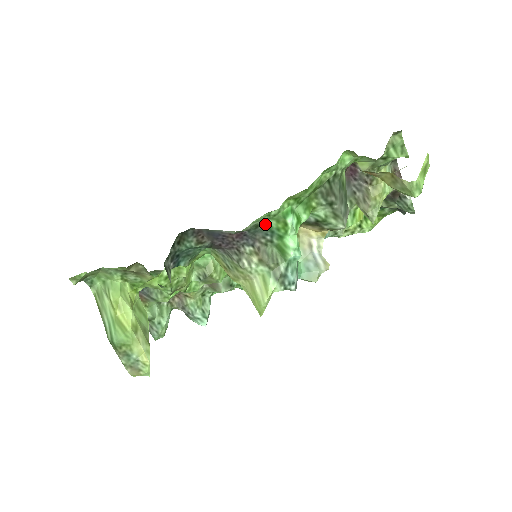
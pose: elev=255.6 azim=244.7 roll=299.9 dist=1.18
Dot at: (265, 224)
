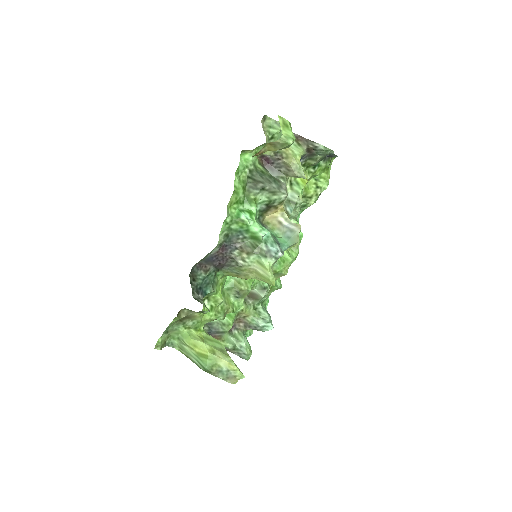
Dot at: (231, 230)
